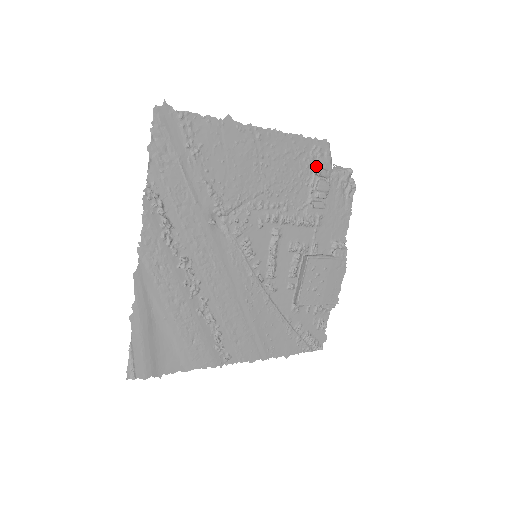
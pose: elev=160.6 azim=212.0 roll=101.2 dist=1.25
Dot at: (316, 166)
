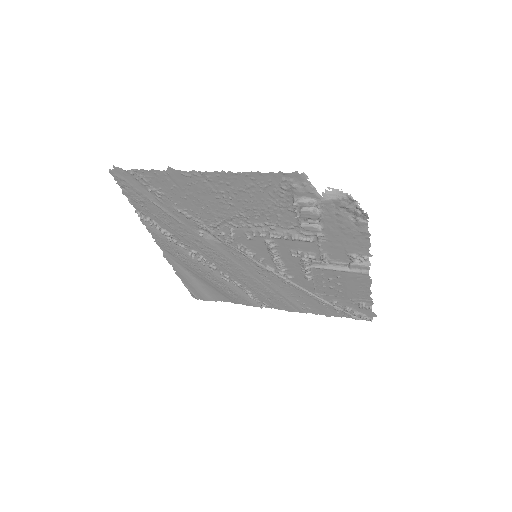
Dot at: (293, 196)
